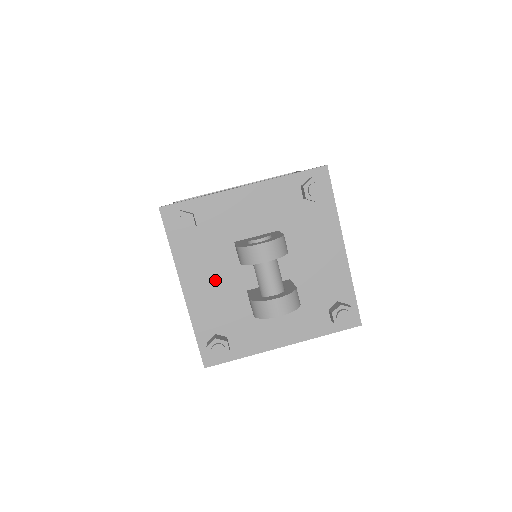
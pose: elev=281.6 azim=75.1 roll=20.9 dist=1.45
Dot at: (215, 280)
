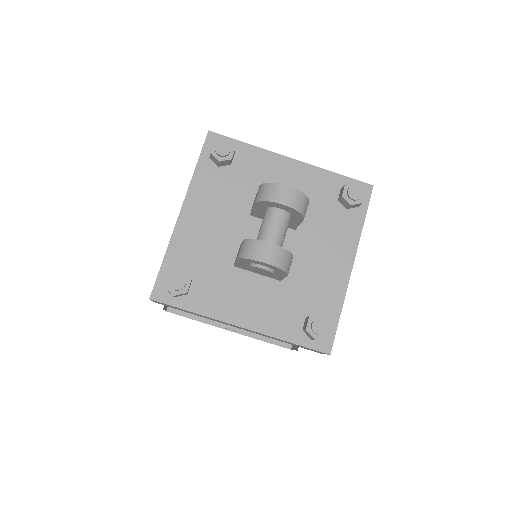
Dot at: (216, 221)
